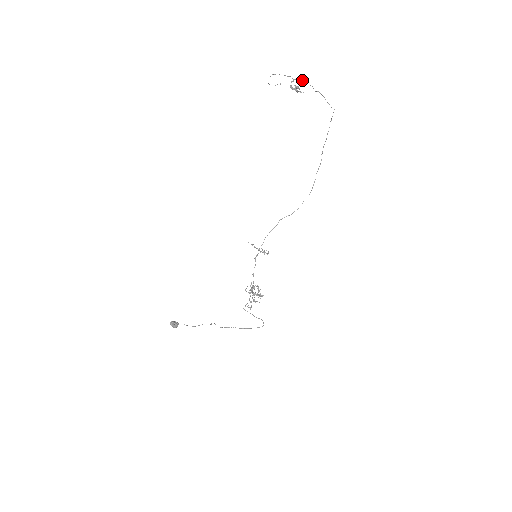
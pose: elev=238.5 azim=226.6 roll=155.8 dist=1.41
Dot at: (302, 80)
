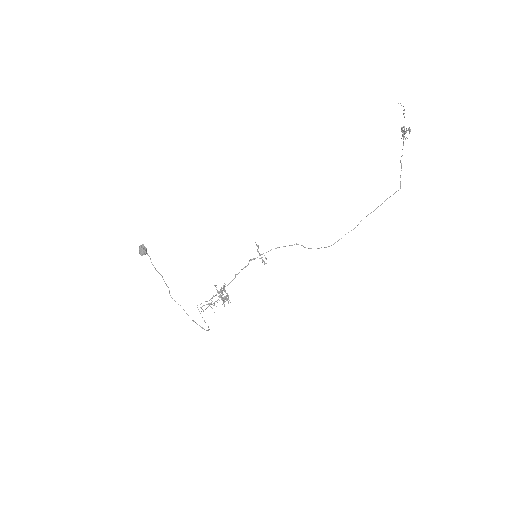
Dot at: occluded
